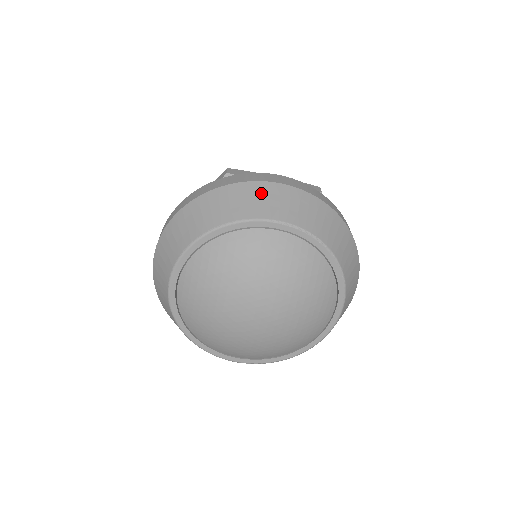
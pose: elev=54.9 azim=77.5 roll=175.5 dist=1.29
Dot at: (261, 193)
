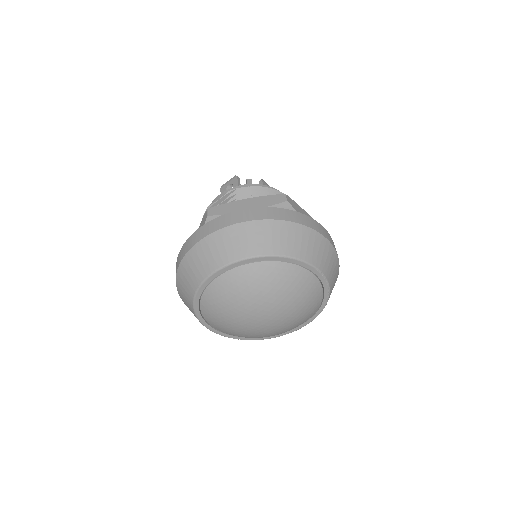
Dot at: (315, 242)
